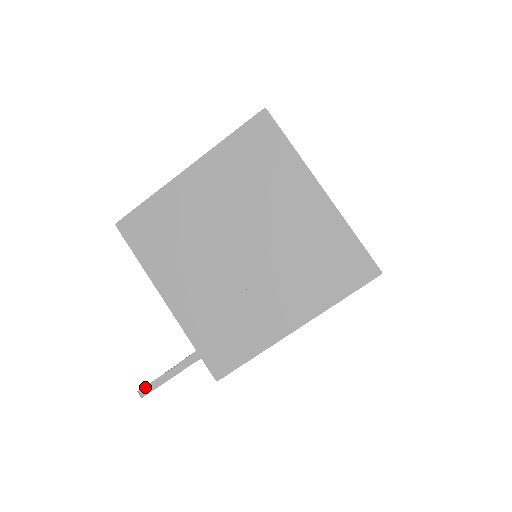
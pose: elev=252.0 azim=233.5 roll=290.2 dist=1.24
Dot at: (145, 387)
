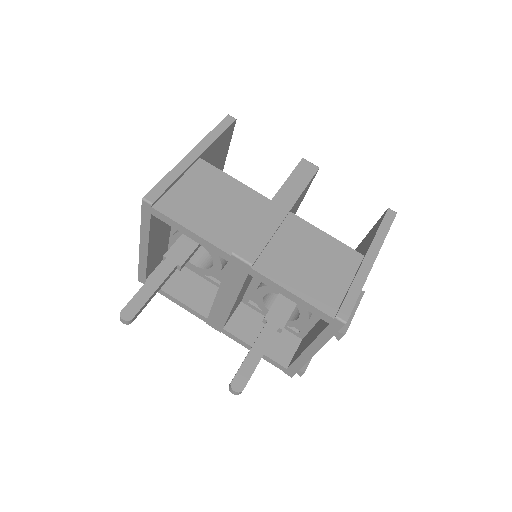
Dot at: occluded
